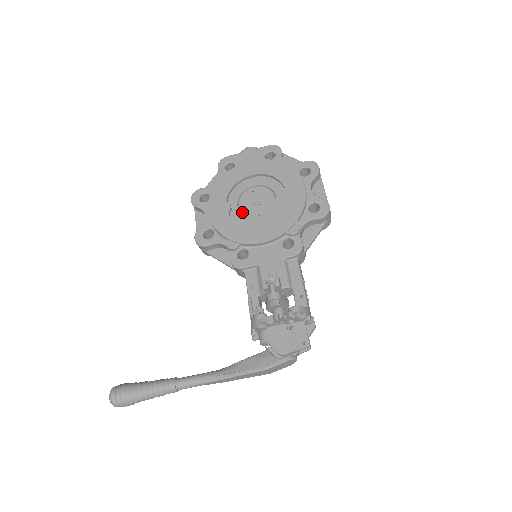
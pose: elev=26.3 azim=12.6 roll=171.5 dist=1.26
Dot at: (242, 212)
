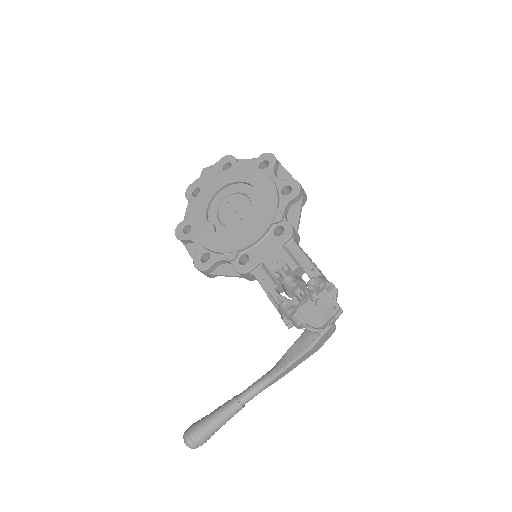
Dot at: (226, 225)
